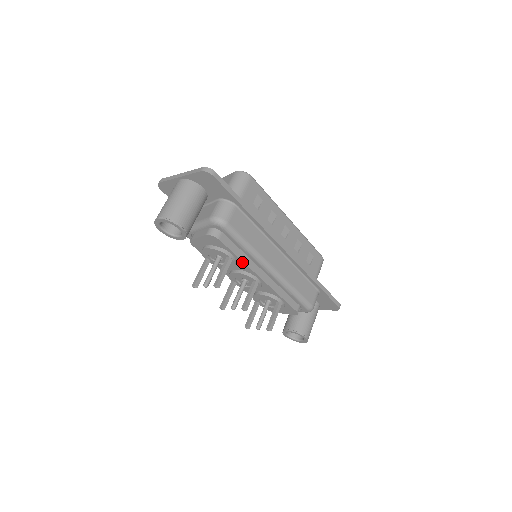
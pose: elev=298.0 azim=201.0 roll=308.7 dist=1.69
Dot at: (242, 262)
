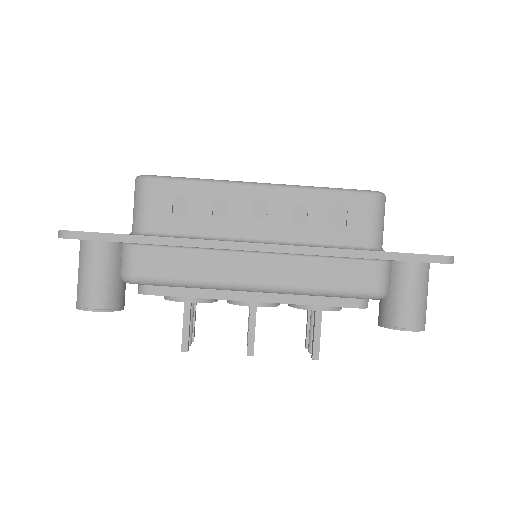
Dot at: (207, 298)
